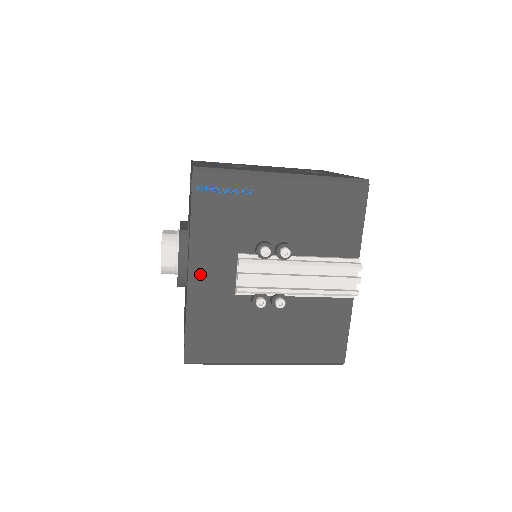
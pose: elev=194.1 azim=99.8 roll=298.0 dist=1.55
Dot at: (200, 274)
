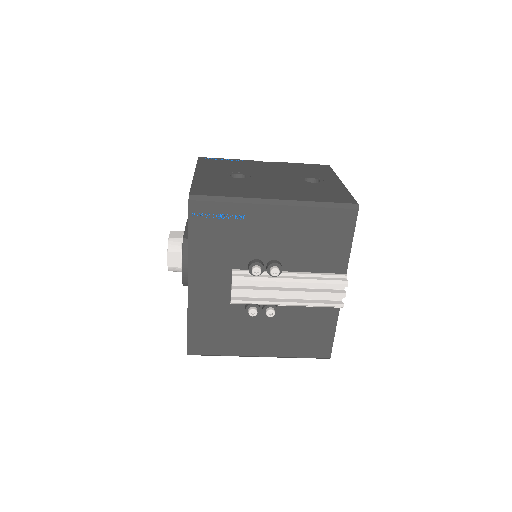
Dot at: (199, 286)
